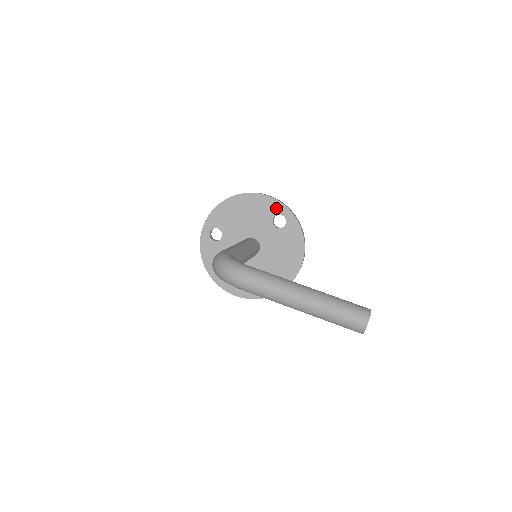
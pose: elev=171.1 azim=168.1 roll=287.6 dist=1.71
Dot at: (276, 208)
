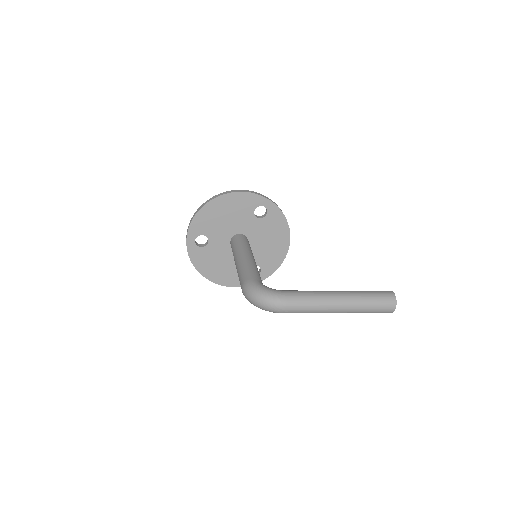
Dot at: (255, 201)
